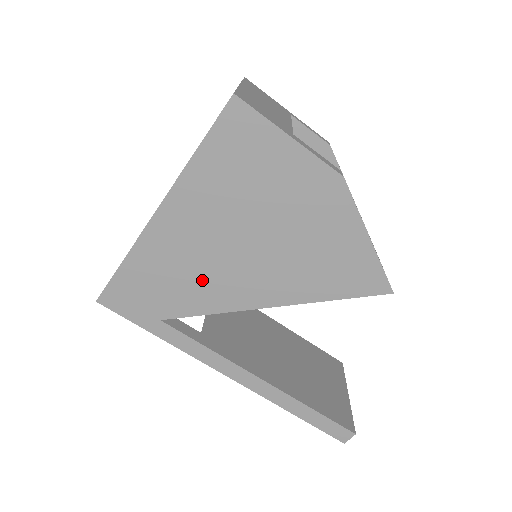
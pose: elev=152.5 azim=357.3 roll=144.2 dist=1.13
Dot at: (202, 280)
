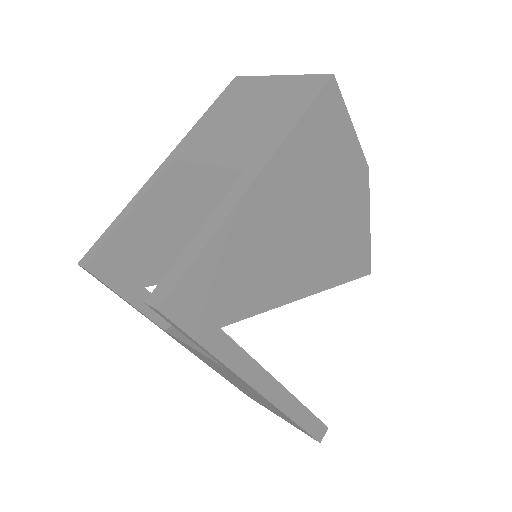
Dot at: (269, 268)
